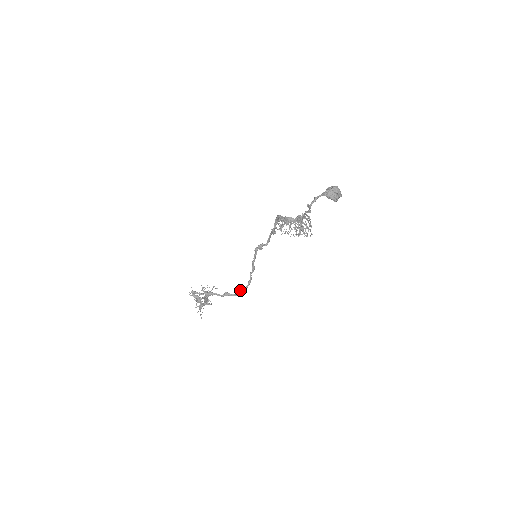
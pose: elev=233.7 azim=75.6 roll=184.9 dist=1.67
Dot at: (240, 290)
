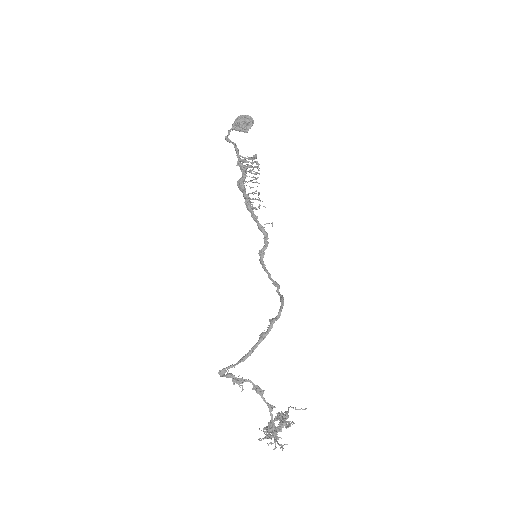
Dot at: (276, 317)
